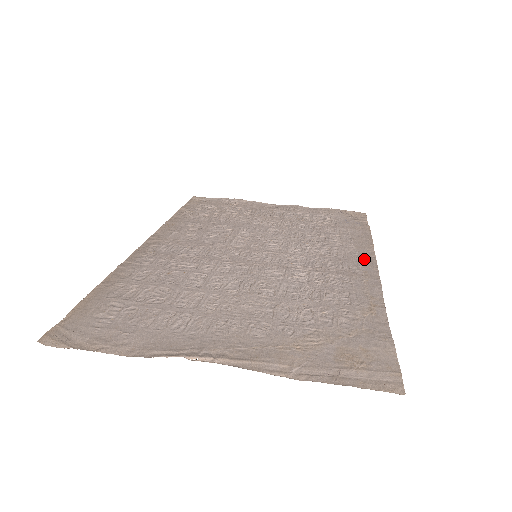
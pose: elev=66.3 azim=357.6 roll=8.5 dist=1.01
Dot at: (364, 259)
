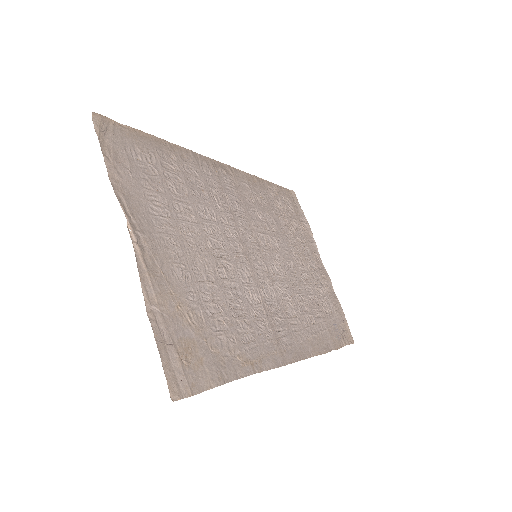
Dot at: (299, 348)
